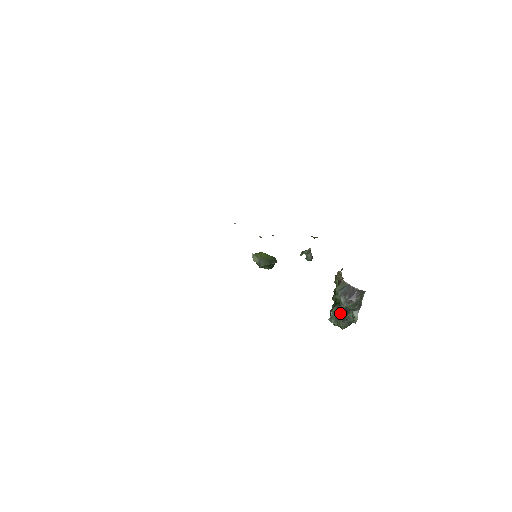
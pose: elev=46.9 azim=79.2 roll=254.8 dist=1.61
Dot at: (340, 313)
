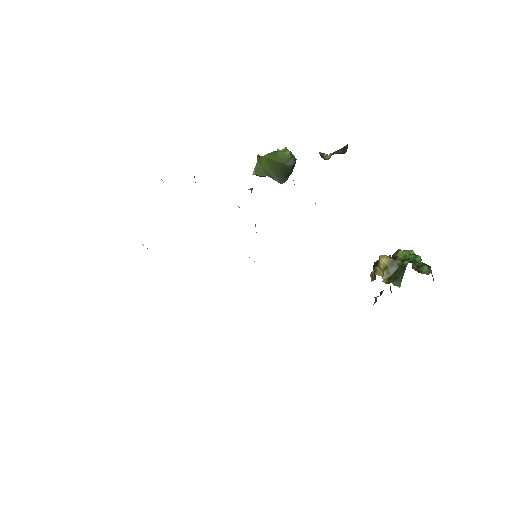
Dot at: occluded
